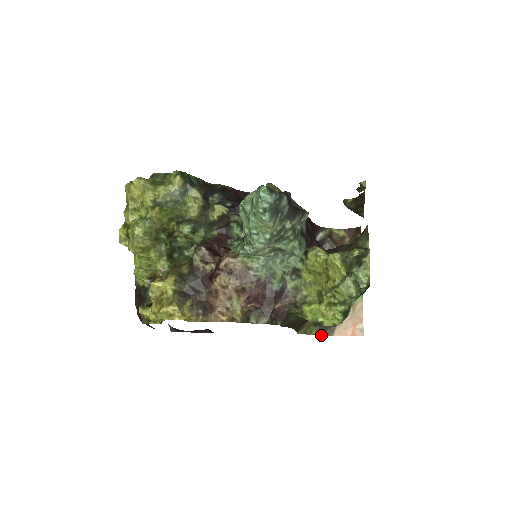
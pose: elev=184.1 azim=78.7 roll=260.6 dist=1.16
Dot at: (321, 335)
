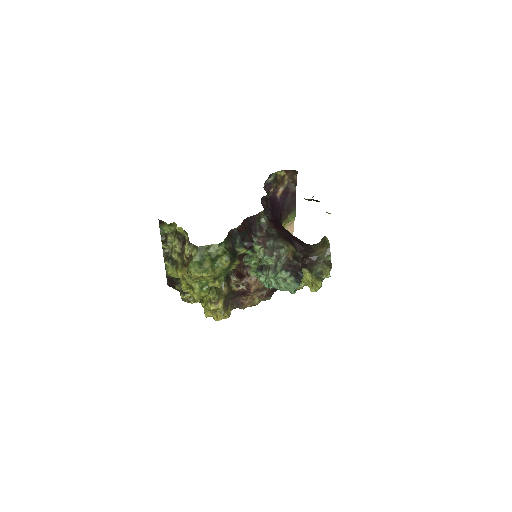
Dot at: occluded
